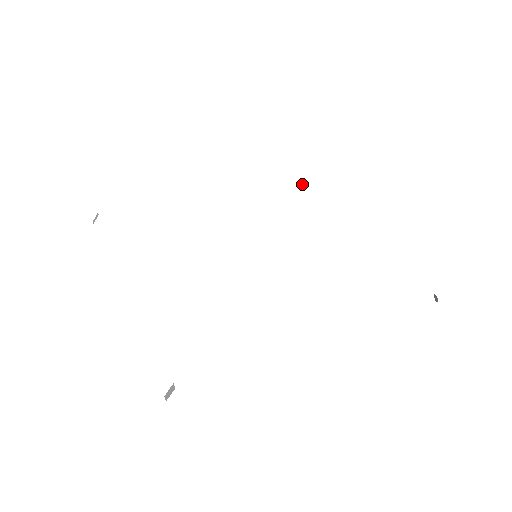
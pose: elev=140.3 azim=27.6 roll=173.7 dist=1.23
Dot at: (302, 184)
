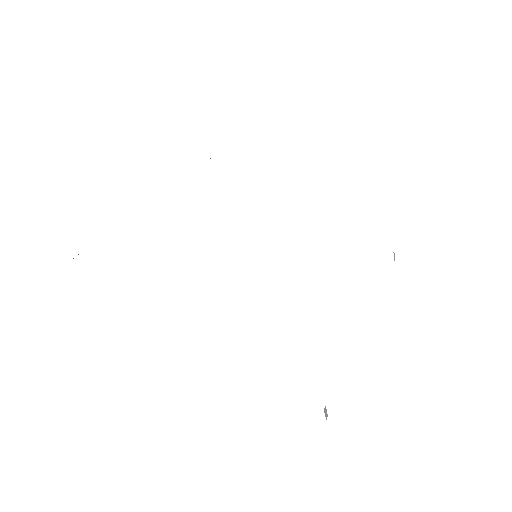
Dot at: (394, 256)
